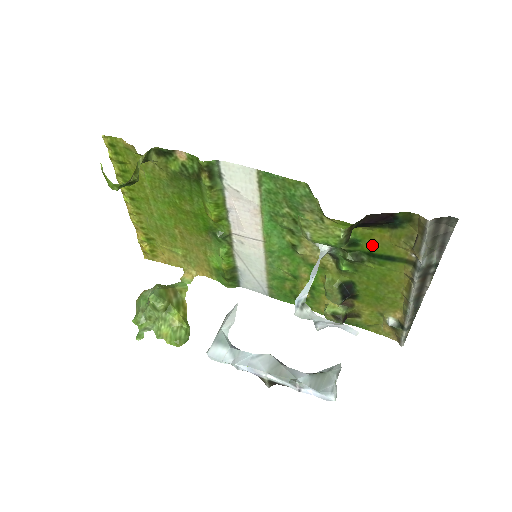
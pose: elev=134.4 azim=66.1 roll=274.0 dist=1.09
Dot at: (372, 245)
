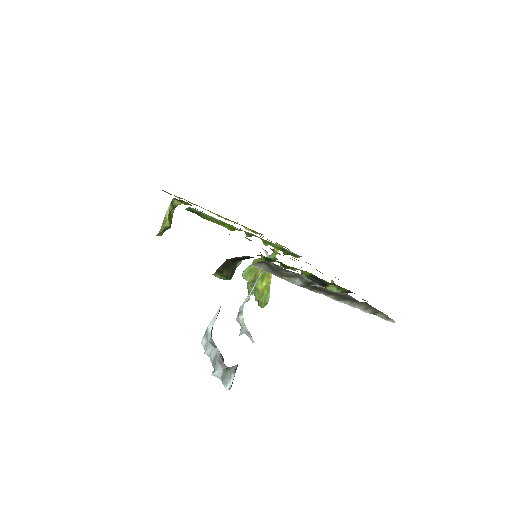
Dot at: occluded
